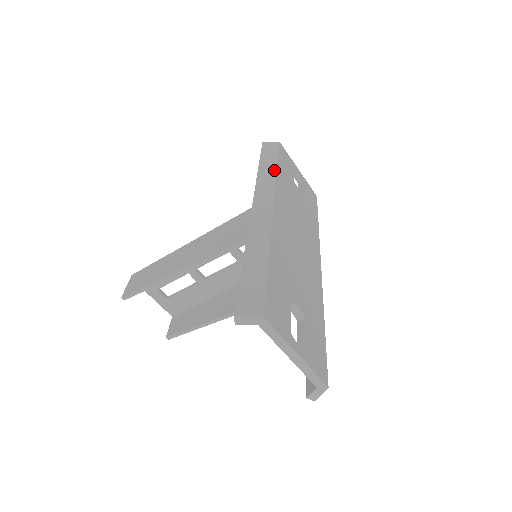
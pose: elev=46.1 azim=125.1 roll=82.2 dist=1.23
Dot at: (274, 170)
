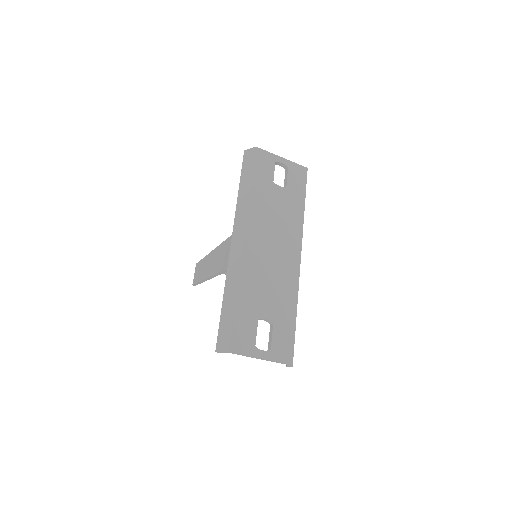
Dot at: (248, 192)
